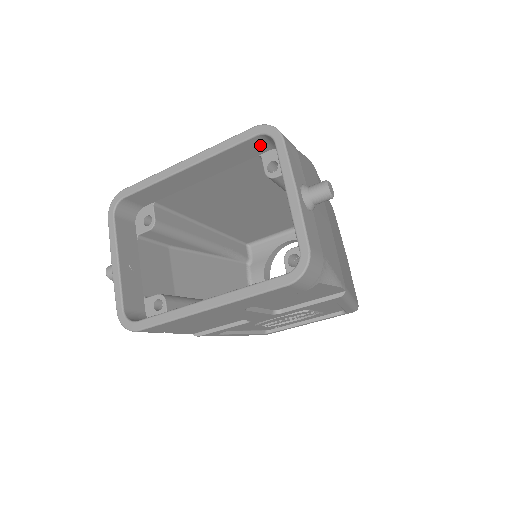
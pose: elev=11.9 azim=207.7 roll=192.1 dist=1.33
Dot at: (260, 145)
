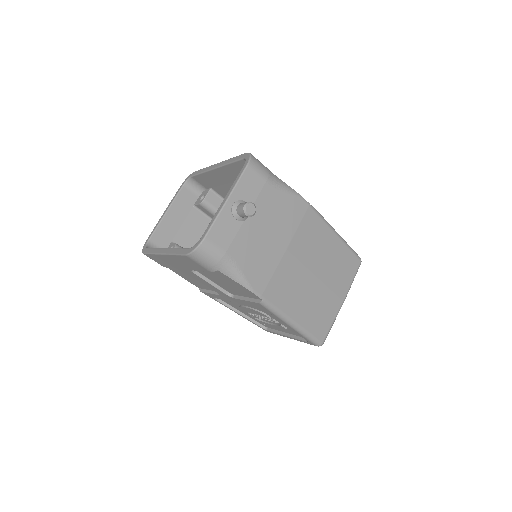
Dot at: occluded
